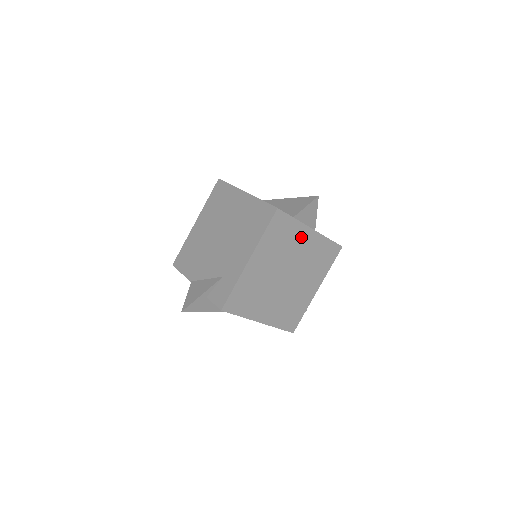
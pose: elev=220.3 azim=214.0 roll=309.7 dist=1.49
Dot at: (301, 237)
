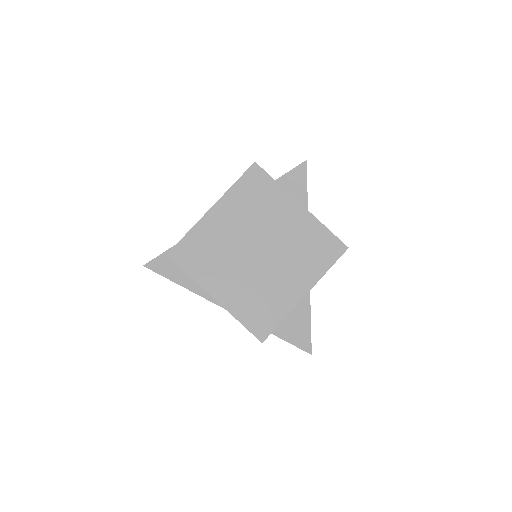
Dot at: (284, 209)
